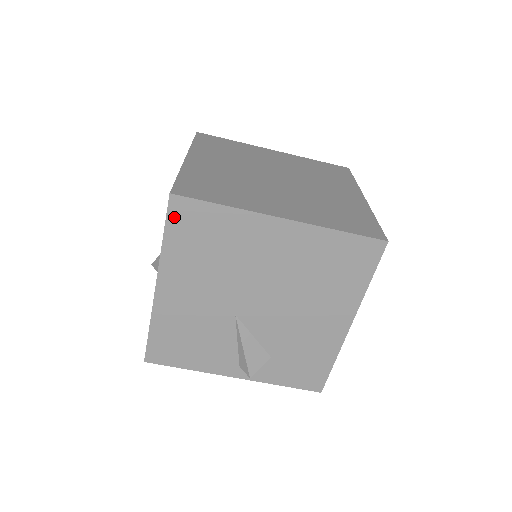
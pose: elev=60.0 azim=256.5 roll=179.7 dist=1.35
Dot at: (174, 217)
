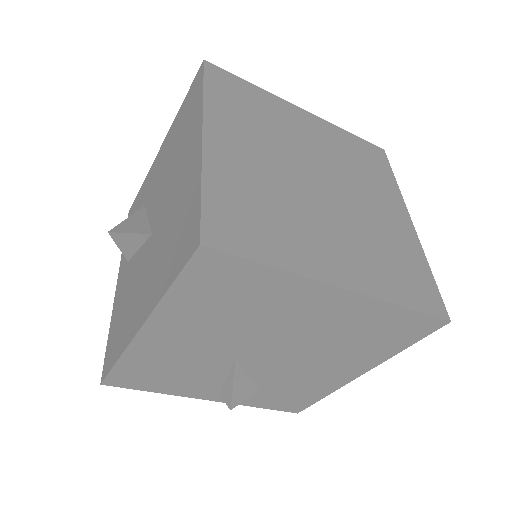
Dot at: (195, 269)
